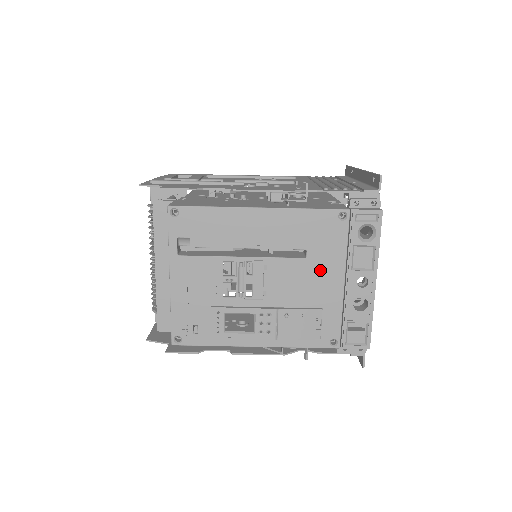
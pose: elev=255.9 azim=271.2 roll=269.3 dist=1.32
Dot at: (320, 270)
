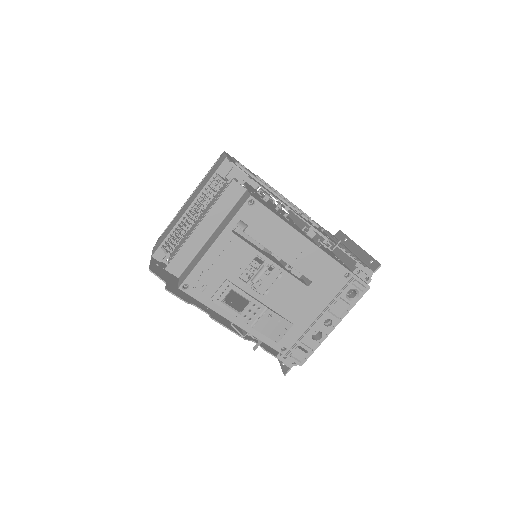
Dot at: (310, 300)
